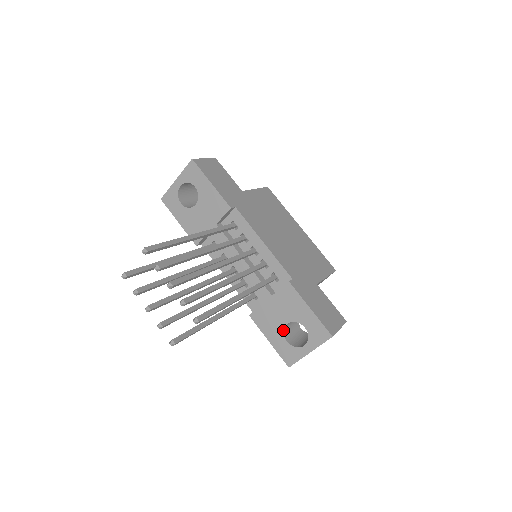
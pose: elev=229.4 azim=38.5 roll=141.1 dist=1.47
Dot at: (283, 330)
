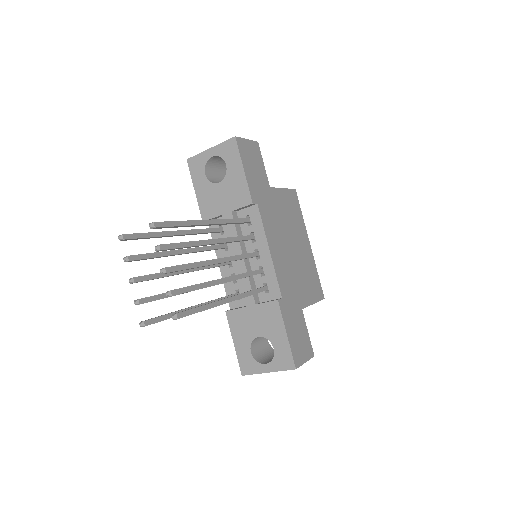
Dot at: (252, 340)
